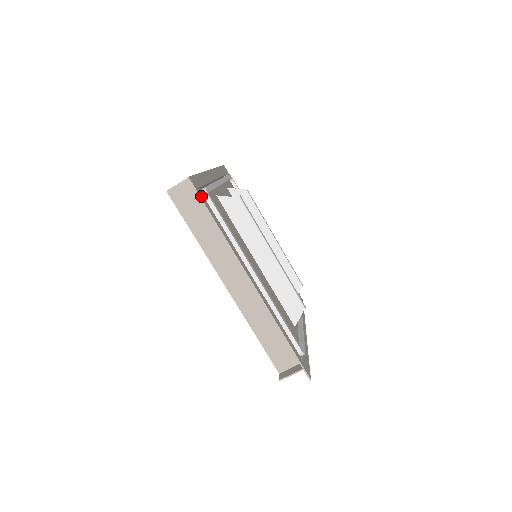
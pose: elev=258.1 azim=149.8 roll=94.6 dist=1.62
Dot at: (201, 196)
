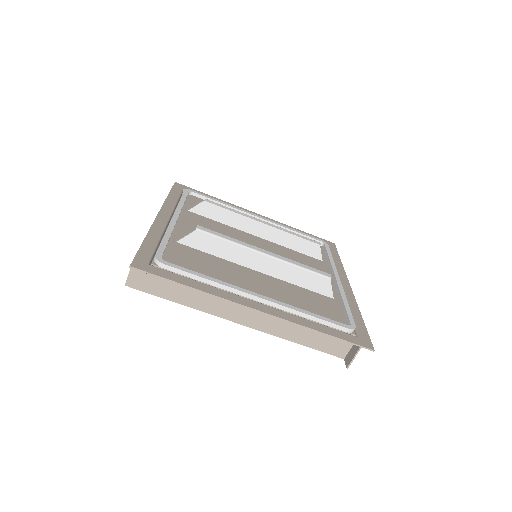
Dot at: (155, 272)
